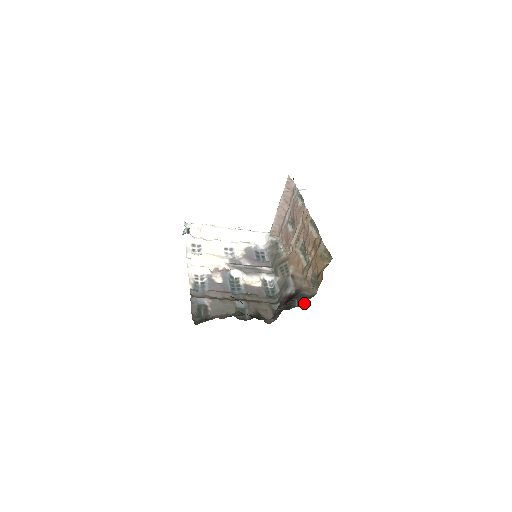
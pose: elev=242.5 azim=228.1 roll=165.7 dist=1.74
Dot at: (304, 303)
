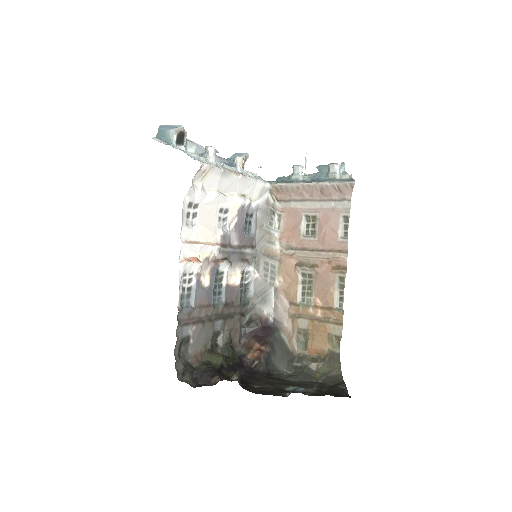
Dot at: (284, 364)
